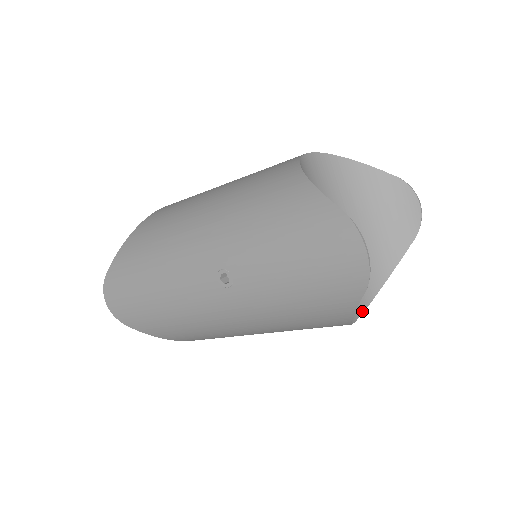
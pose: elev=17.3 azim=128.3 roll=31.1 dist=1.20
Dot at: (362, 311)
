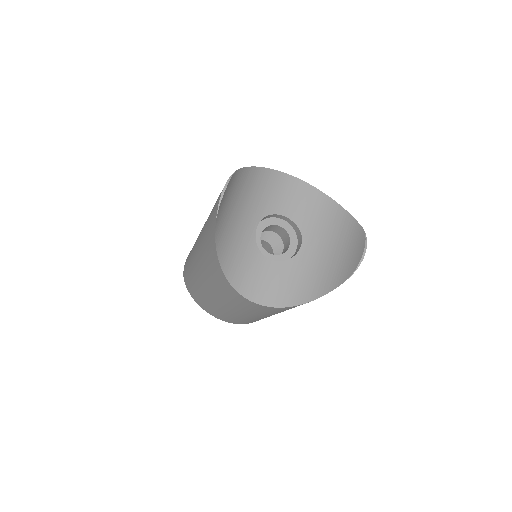
Dot at: (263, 304)
